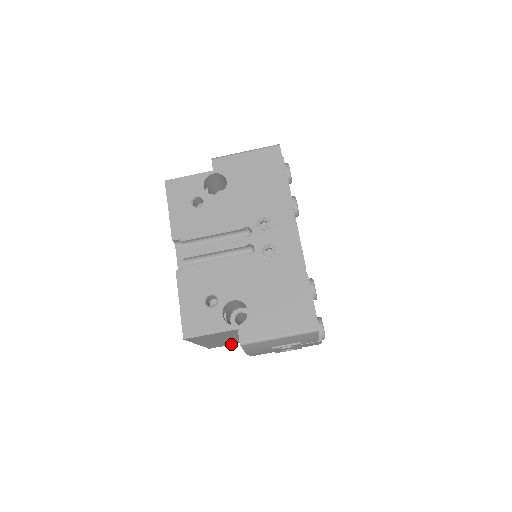
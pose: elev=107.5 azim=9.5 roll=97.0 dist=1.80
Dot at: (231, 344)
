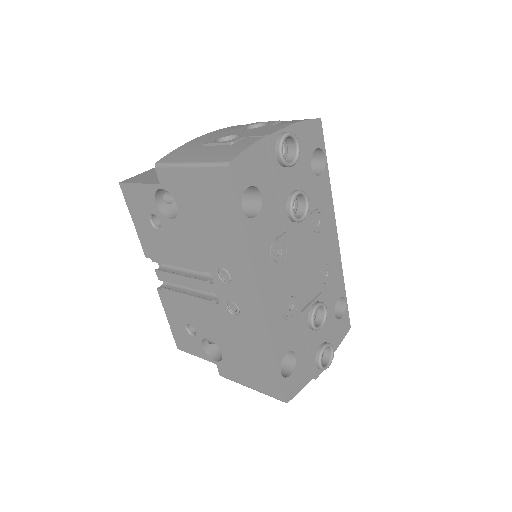
Dot at: occluded
